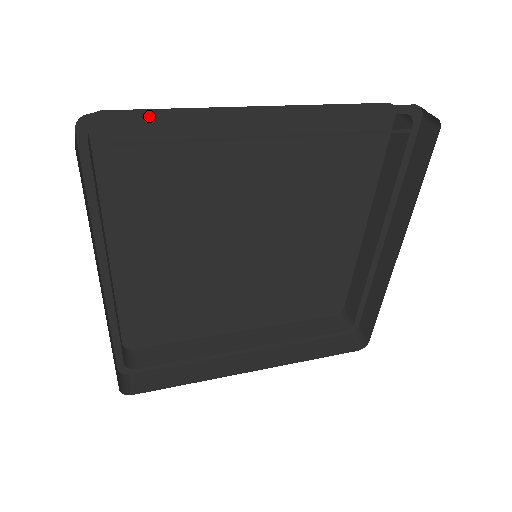
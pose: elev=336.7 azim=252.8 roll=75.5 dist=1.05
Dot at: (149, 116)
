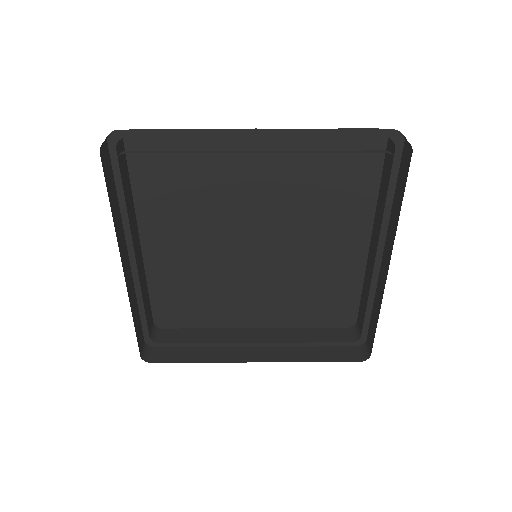
Dot at: (160, 133)
